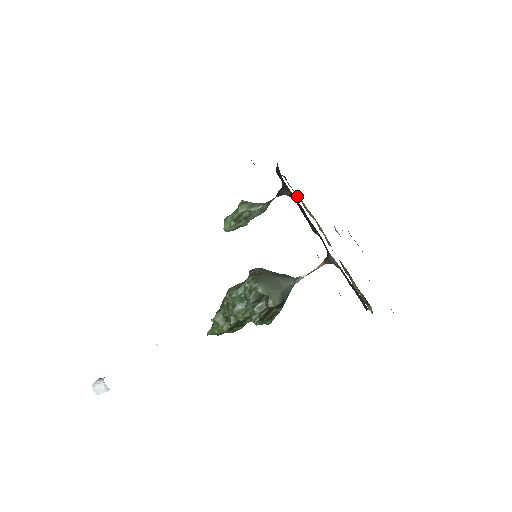
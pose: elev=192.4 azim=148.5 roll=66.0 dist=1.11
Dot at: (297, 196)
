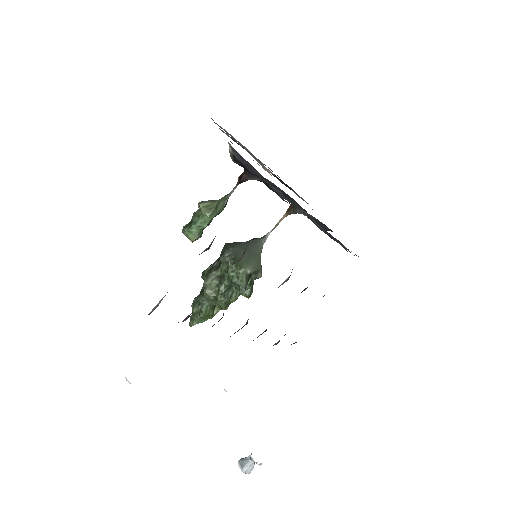
Dot at: occluded
